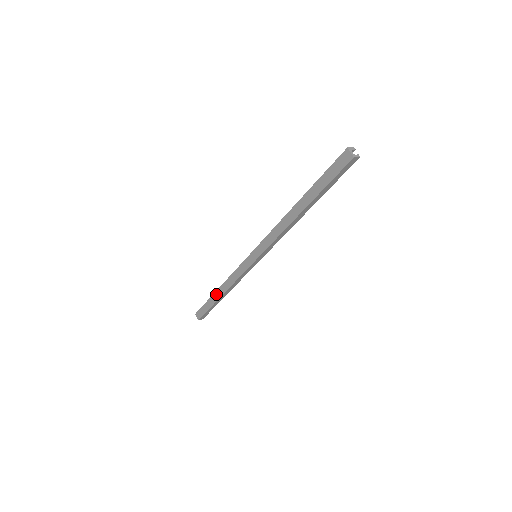
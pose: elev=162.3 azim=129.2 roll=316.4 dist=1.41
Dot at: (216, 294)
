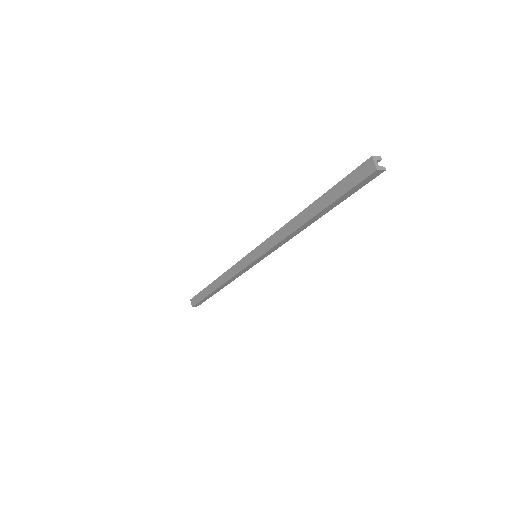
Dot at: (212, 285)
